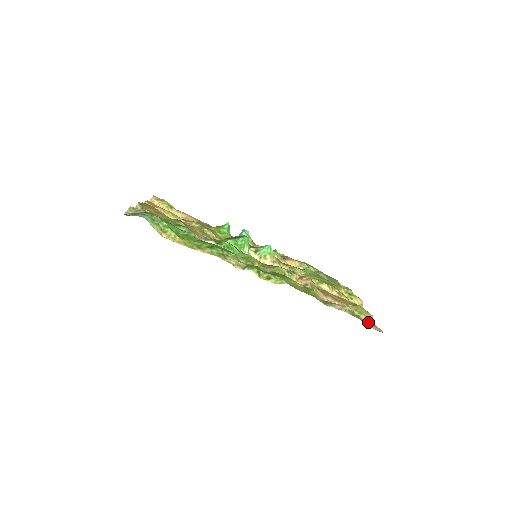
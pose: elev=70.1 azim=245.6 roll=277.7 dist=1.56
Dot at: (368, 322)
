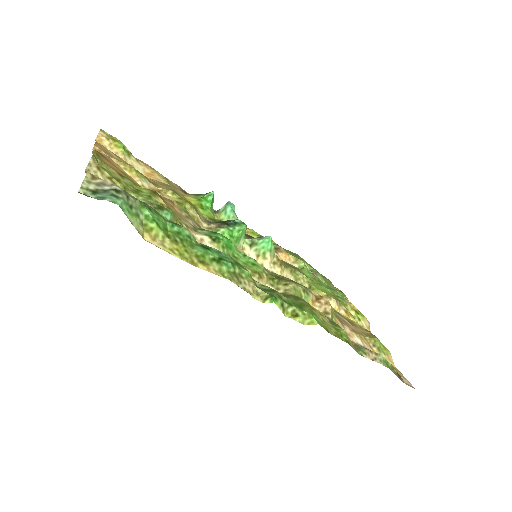
Dot at: occluded
